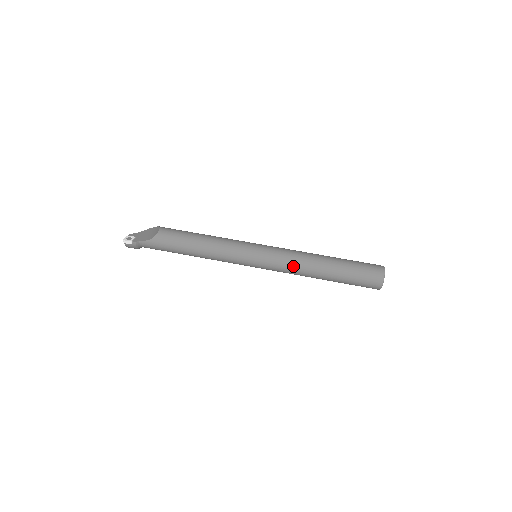
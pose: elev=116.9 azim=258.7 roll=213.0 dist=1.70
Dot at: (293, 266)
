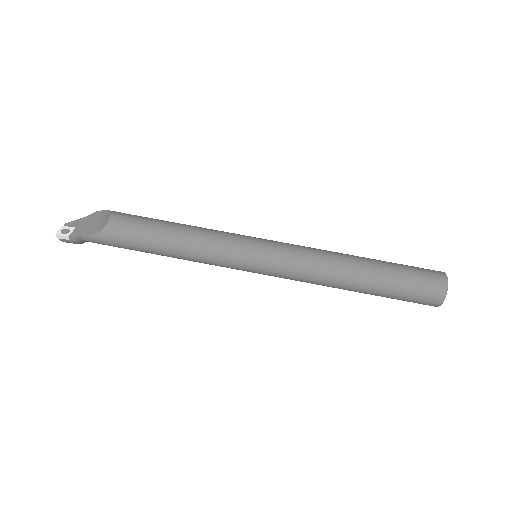
Dot at: (311, 275)
